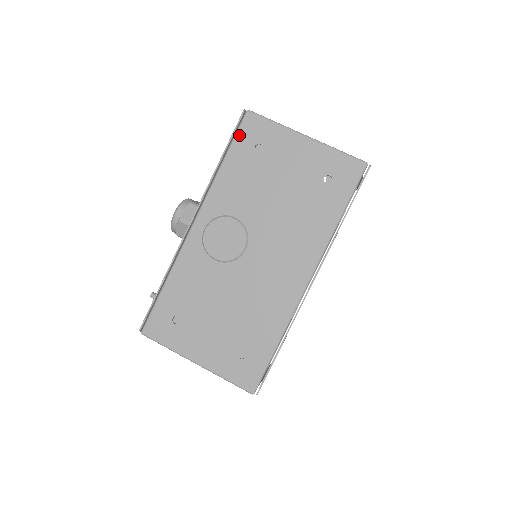
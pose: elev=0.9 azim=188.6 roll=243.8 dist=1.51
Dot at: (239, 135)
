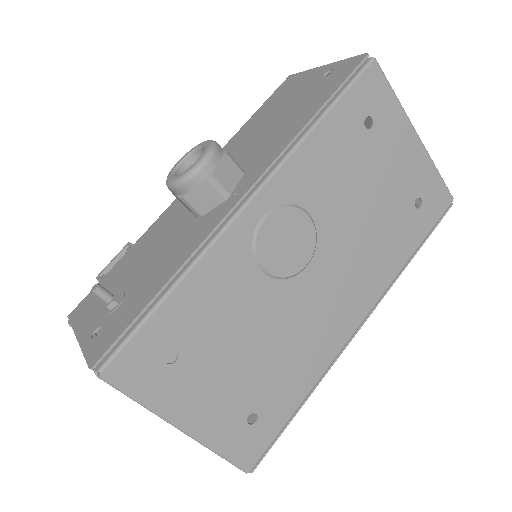
Dot at: (354, 89)
